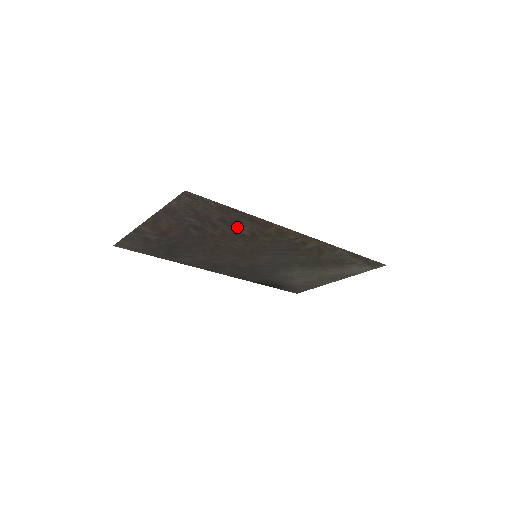
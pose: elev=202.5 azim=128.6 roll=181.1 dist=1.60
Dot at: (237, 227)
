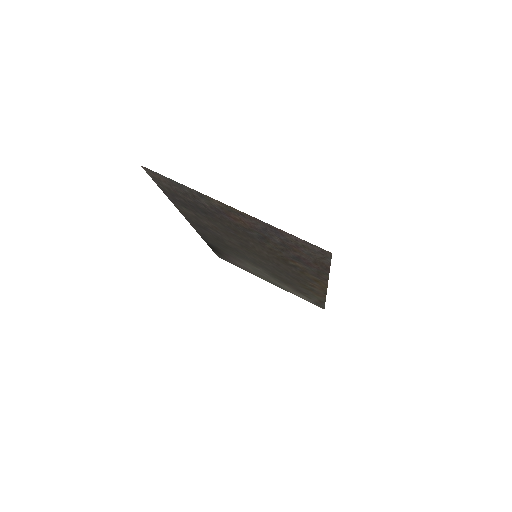
Dot at: (296, 261)
